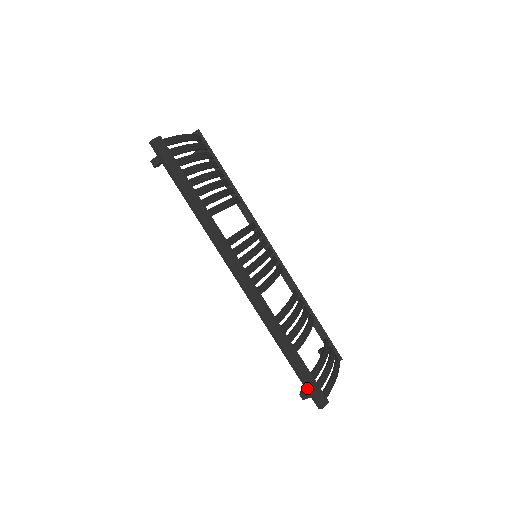
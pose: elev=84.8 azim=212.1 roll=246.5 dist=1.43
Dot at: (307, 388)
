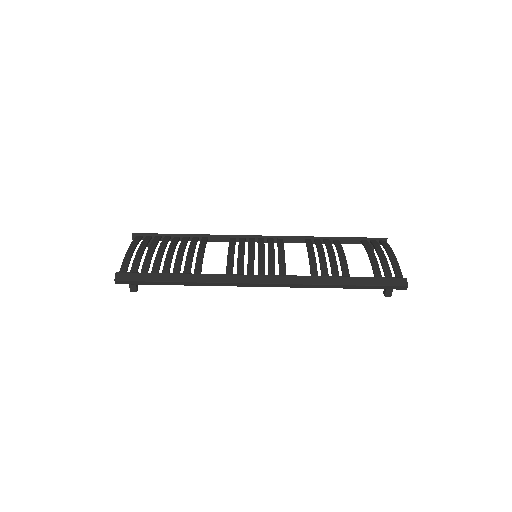
Dot at: (383, 288)
